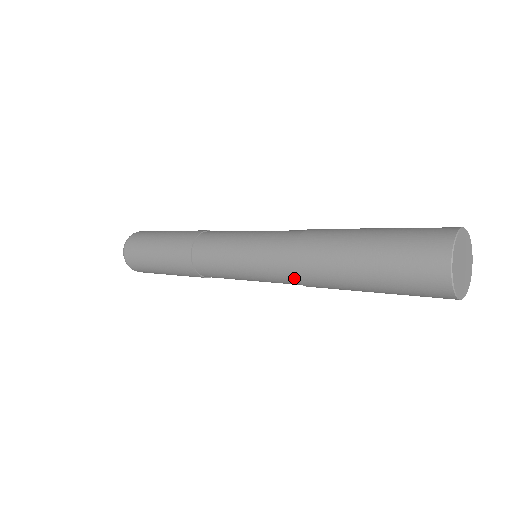
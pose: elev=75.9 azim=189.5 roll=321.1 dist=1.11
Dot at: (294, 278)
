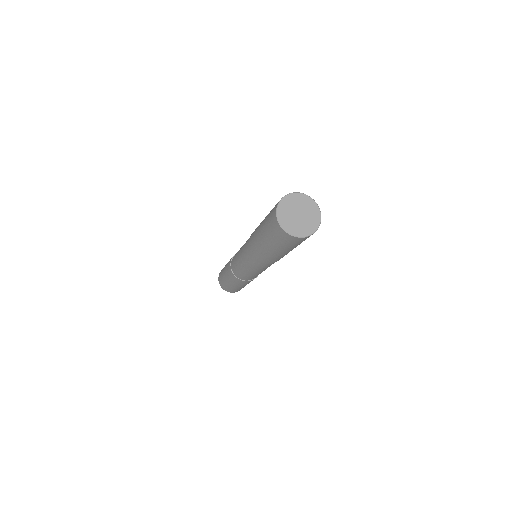
Dot at: (257, 260)
